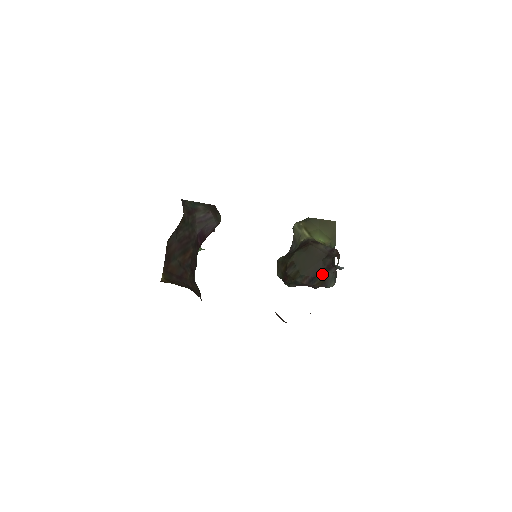
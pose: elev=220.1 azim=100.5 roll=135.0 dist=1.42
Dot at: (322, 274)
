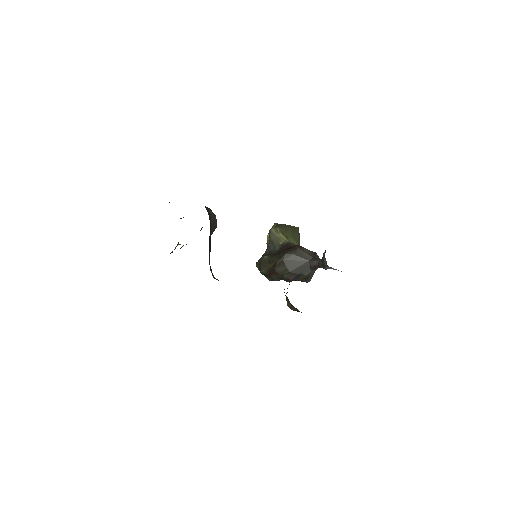
Dot at: (307, 272)
